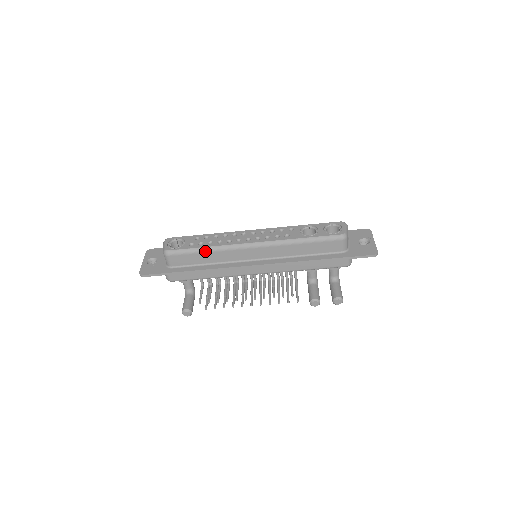
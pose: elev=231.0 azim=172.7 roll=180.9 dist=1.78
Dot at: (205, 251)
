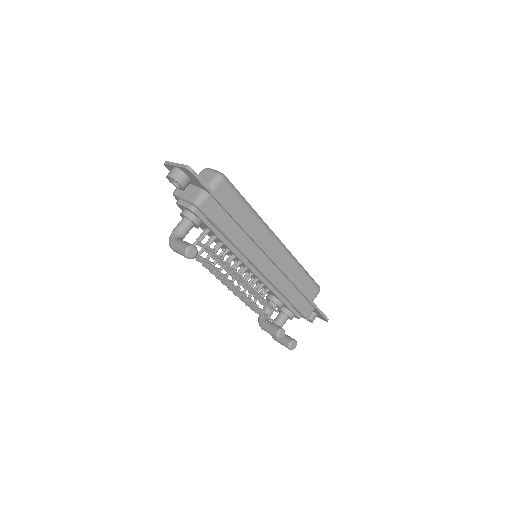
Dot at: (250, 208)
